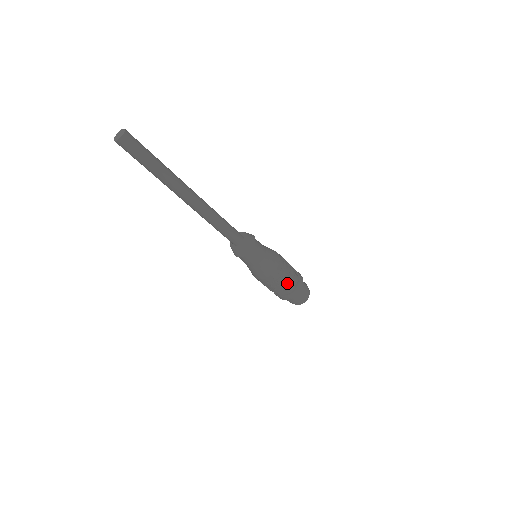
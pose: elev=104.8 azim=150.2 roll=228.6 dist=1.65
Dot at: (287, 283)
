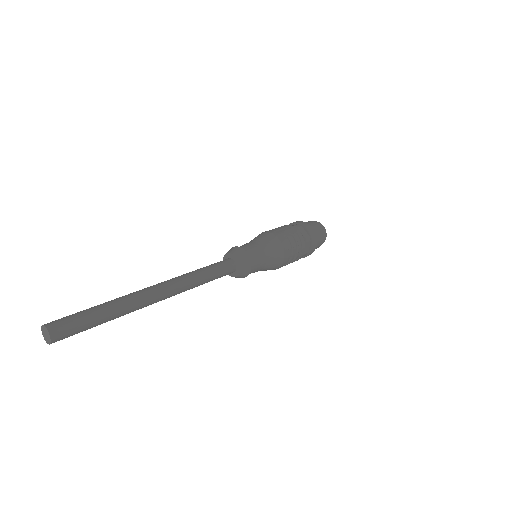
Dot at: (300, 256)
